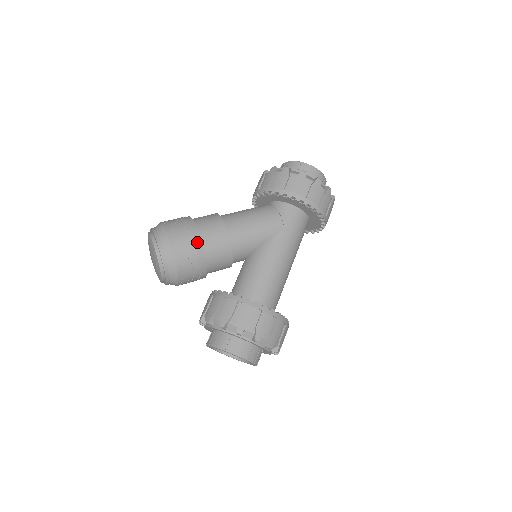
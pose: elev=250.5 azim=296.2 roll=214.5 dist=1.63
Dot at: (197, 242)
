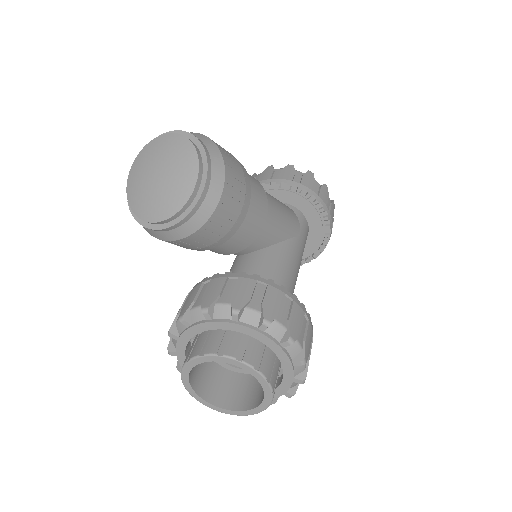
Dot at: (247, 185)
